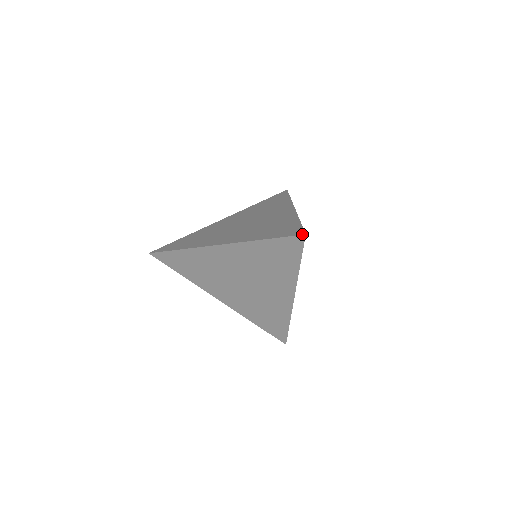
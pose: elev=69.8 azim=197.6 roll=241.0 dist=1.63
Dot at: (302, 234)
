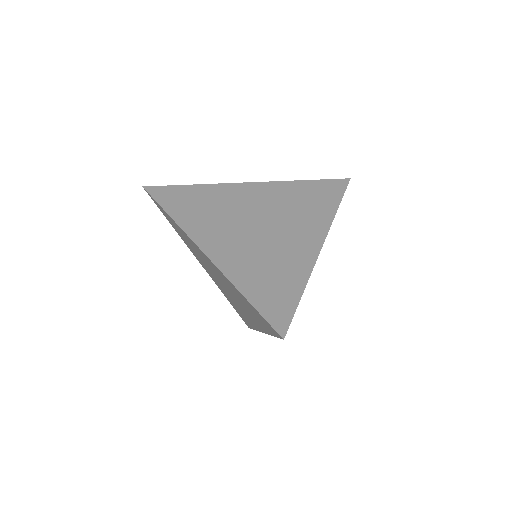
Dot at: (281, 335)
